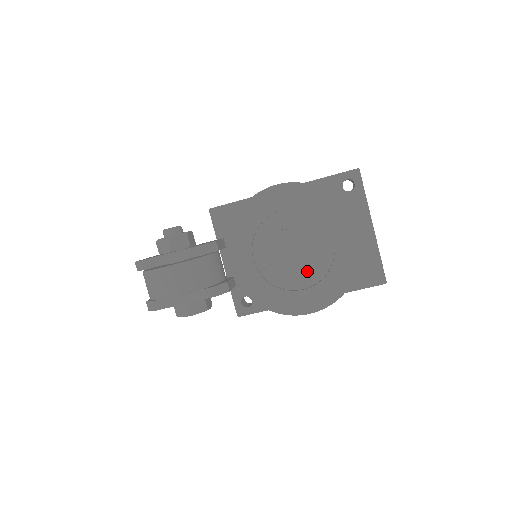
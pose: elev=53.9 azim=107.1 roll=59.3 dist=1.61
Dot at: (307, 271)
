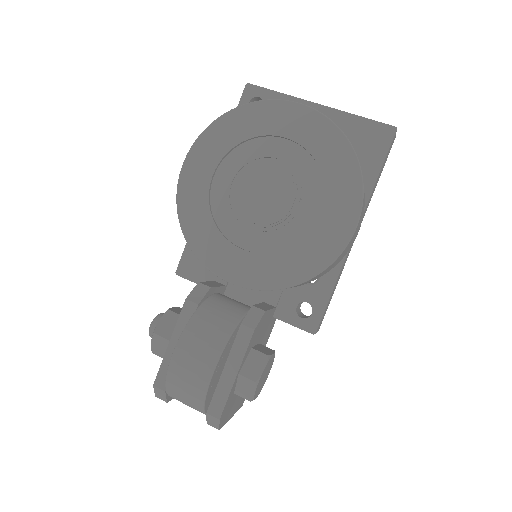
Dot at: (302, 195)
